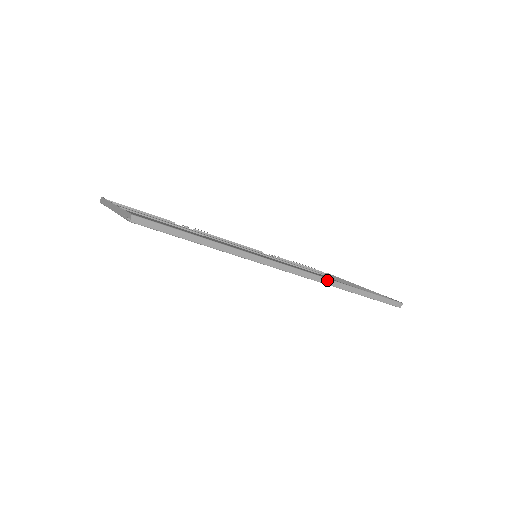
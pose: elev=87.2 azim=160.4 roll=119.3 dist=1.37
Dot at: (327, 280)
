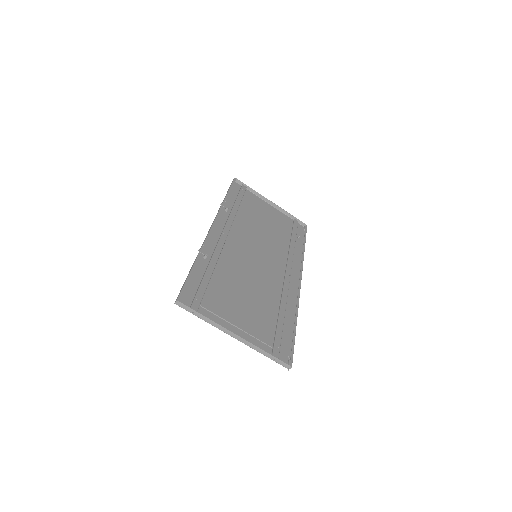
Dot at: occluded
